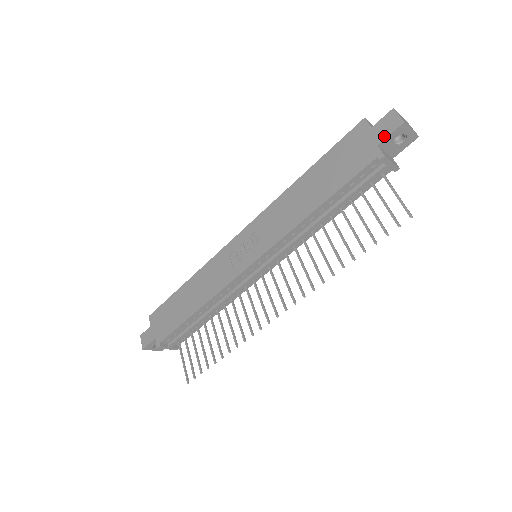
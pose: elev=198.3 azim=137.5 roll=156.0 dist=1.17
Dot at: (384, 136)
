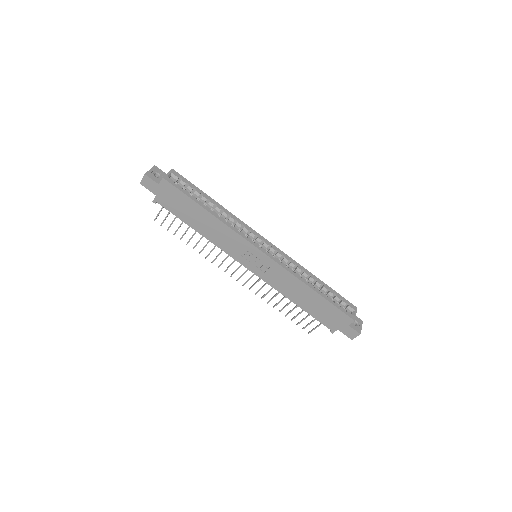
Dot at: (344, 332)
